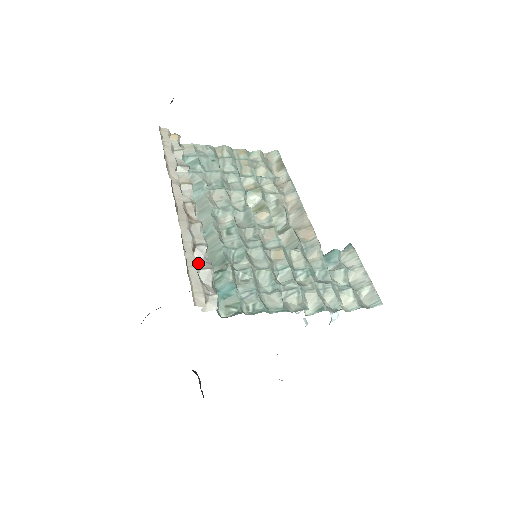
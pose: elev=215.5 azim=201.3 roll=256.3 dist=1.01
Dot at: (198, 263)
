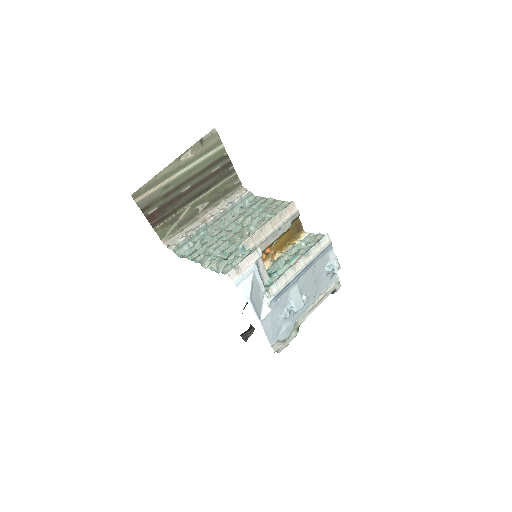
Dot at: (184, 234)
